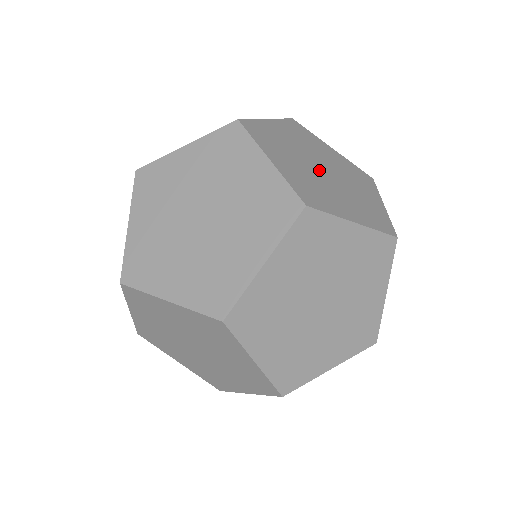
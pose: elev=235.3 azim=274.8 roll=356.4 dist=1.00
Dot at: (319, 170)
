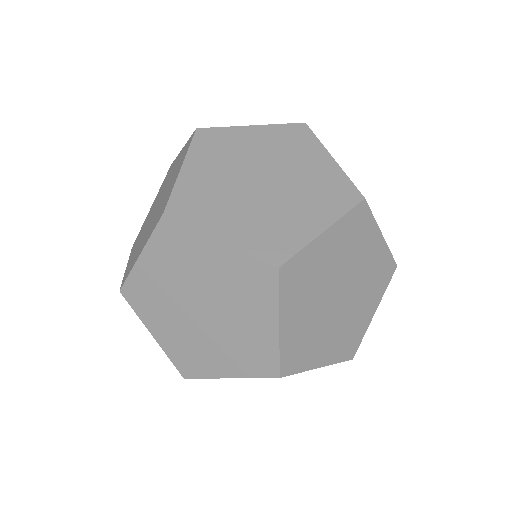
Dot at: (332, 302)
